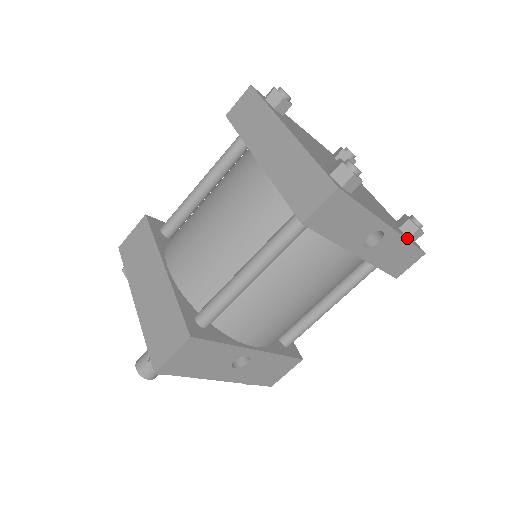
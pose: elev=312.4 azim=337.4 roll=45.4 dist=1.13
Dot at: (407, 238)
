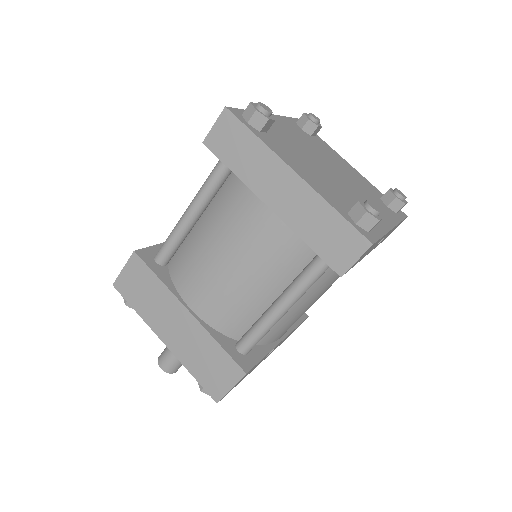
Dot at: (398, 218)
